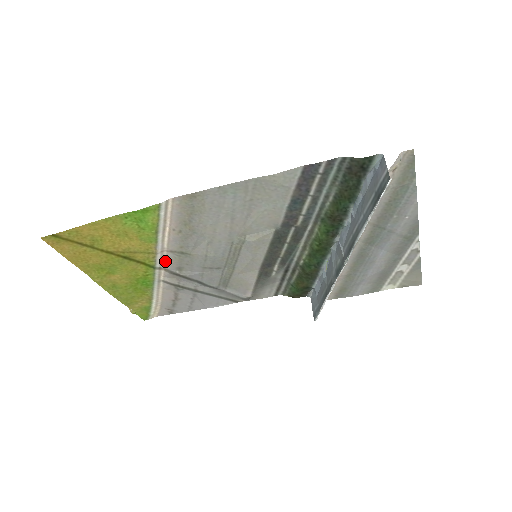
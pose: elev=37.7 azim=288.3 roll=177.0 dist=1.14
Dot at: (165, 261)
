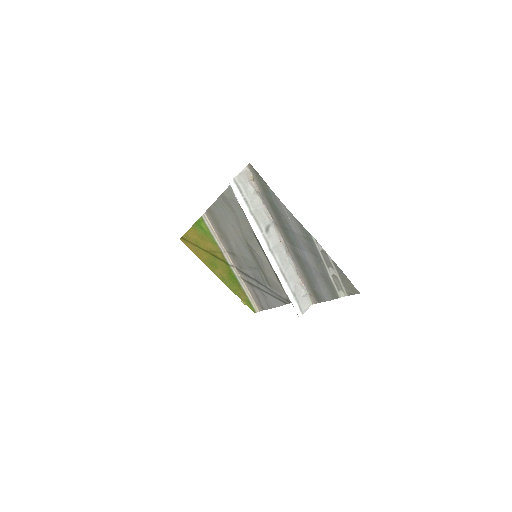
Dot at: (232, 260)
